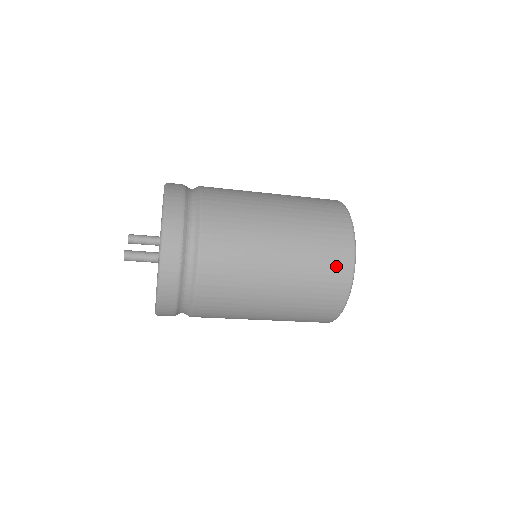
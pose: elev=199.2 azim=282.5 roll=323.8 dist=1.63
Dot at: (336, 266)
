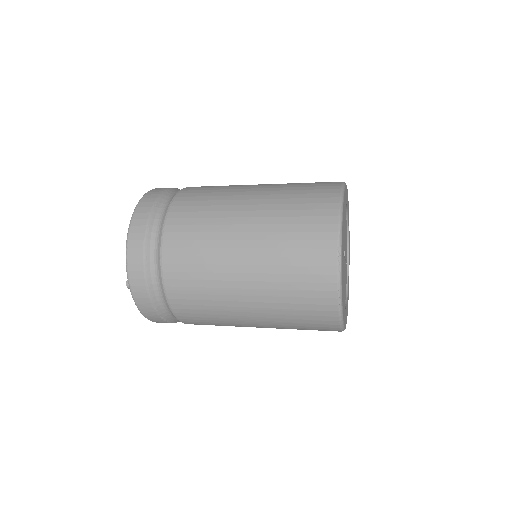
Dot at: (320, 328)
